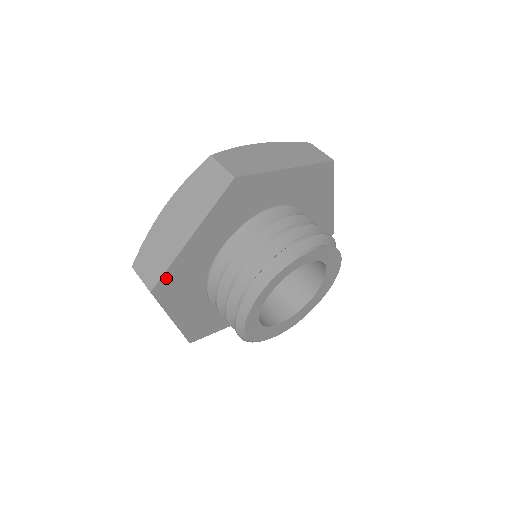
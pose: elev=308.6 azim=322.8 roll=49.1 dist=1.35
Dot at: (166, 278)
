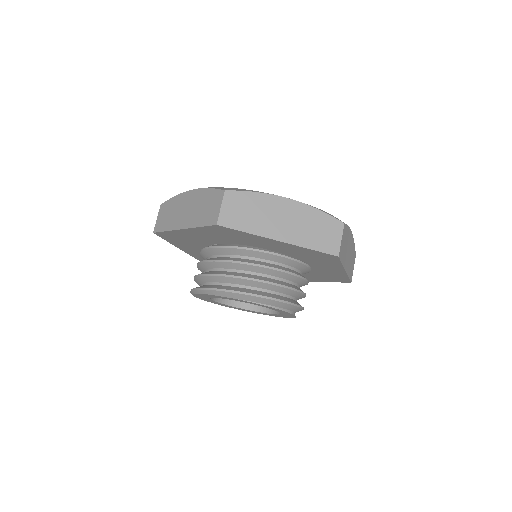
Dot at: (233, 230)
